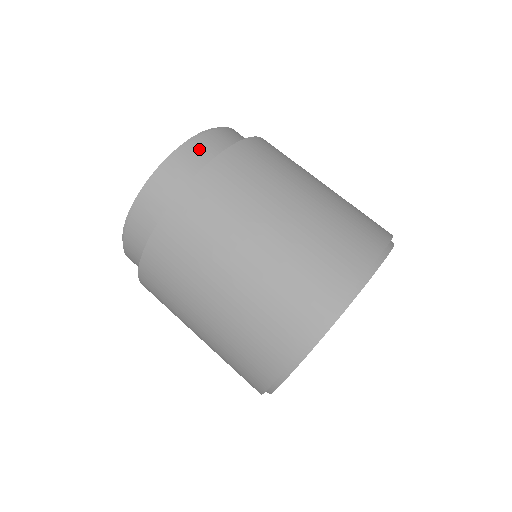
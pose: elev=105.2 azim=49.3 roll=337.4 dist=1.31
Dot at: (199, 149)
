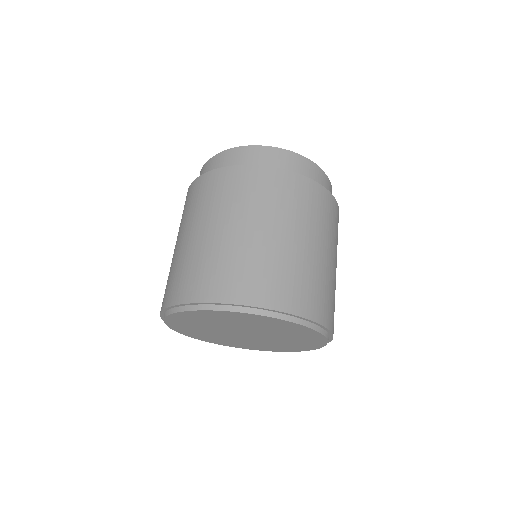
Dot at: (227, 158)
